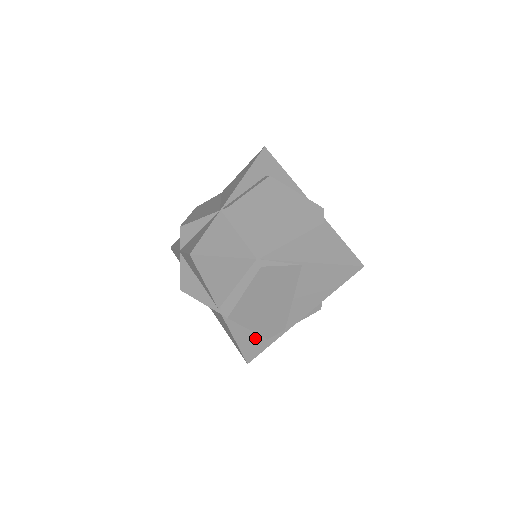
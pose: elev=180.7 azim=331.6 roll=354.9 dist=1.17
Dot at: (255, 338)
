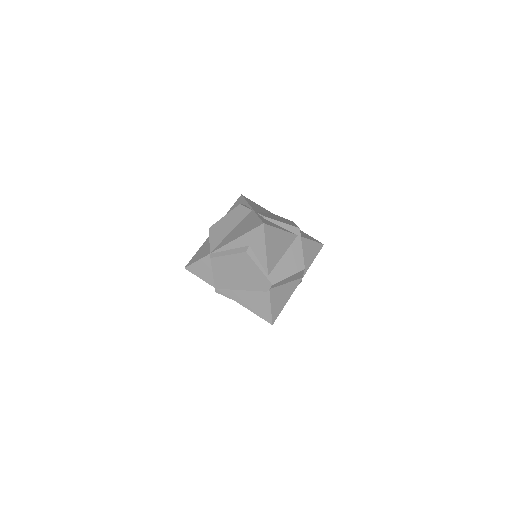
Dot at: occluded
